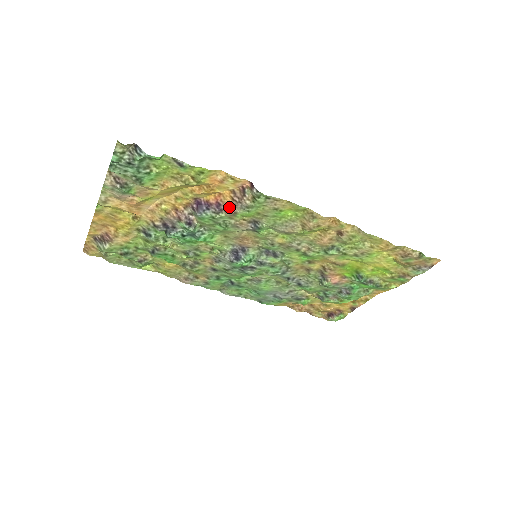
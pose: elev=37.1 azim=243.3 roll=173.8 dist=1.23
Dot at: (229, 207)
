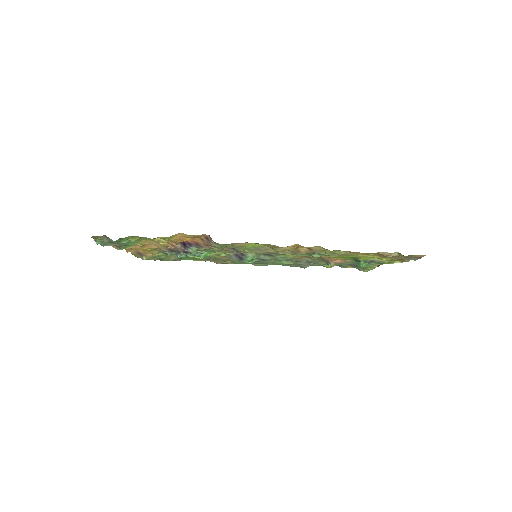
Dot at: (205, 245)
